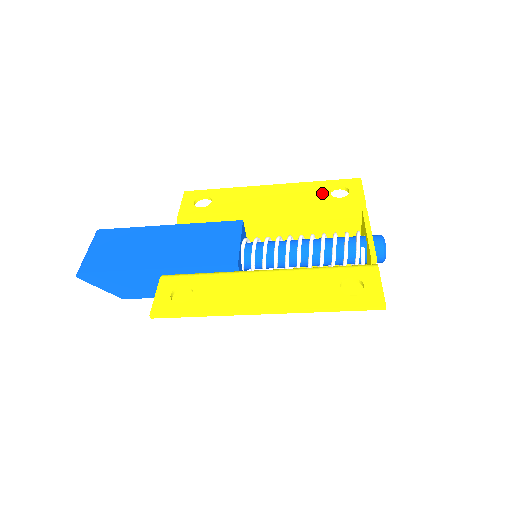
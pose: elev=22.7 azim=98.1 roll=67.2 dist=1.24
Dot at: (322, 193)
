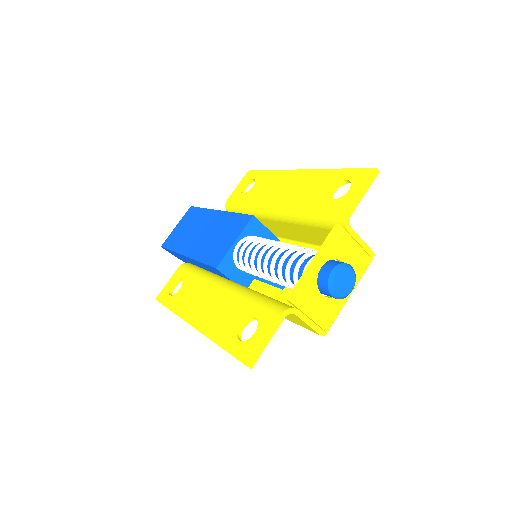
Dot at: (325, 189)
